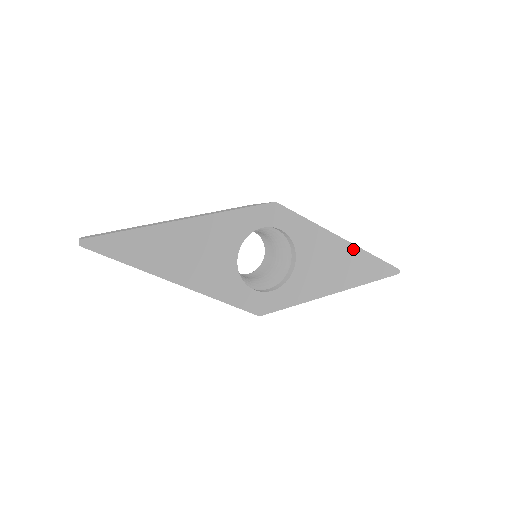
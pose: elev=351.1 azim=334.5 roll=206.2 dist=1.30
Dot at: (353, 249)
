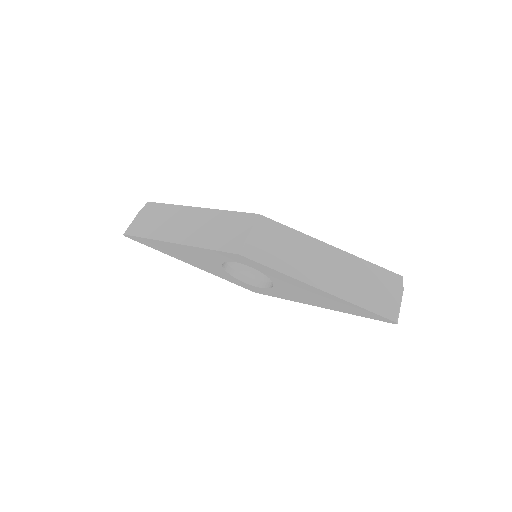
Dot at: (332, 296)
